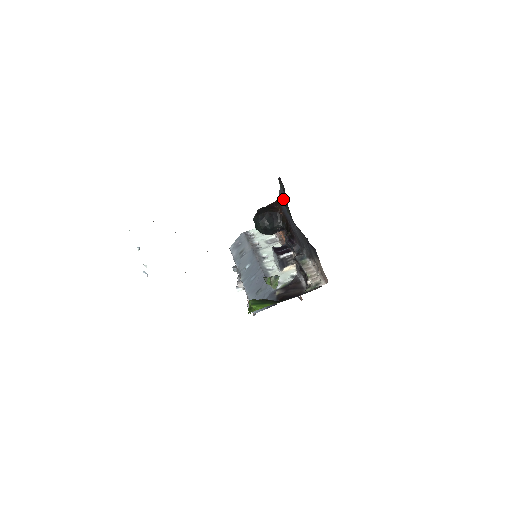
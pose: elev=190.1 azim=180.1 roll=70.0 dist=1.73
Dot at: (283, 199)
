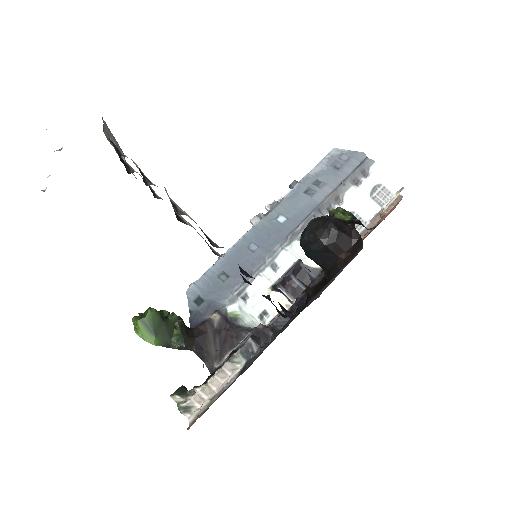
Dot at: (328, 284)
